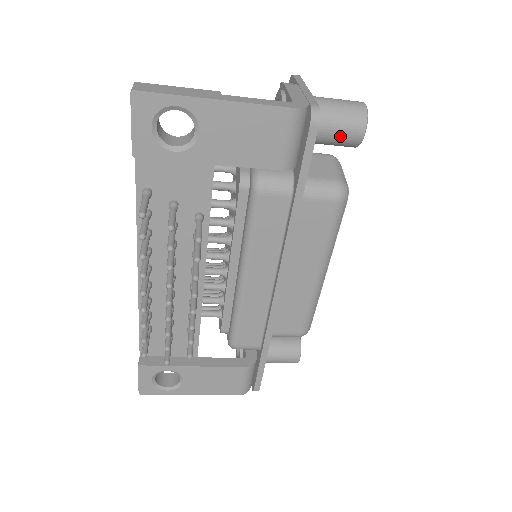
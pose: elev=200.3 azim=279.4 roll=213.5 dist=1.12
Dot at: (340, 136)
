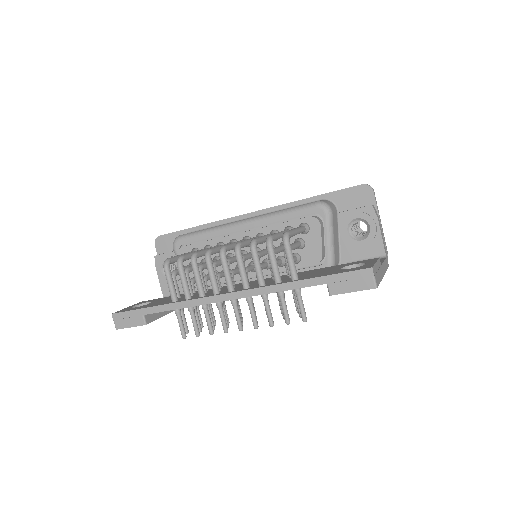
Dot at: occluded
